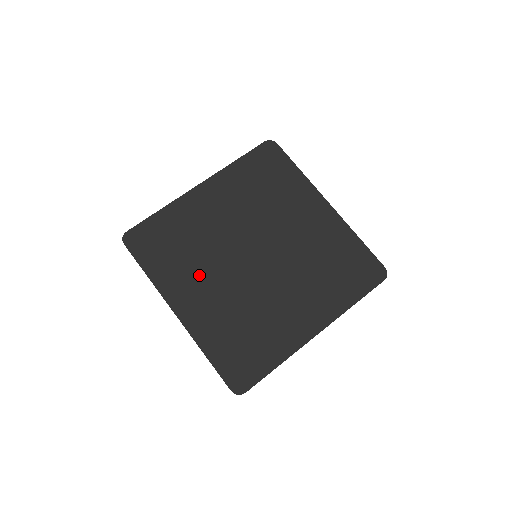
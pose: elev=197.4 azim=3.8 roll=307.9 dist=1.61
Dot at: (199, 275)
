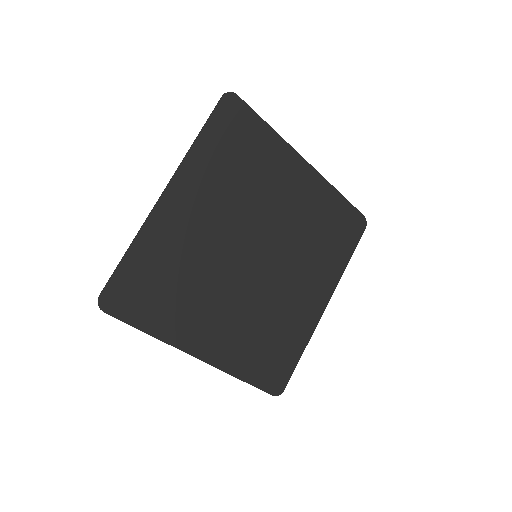
Dot at: (208, 306)
